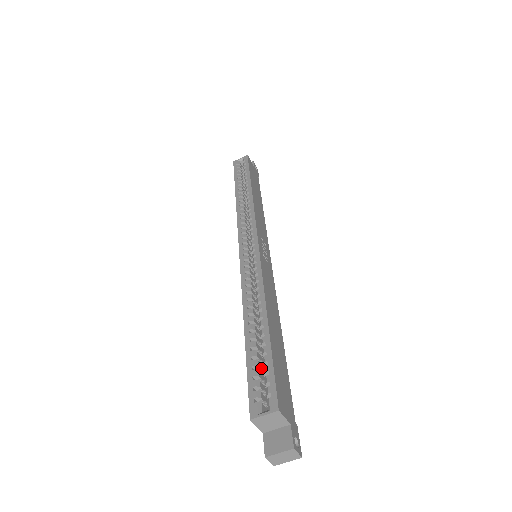
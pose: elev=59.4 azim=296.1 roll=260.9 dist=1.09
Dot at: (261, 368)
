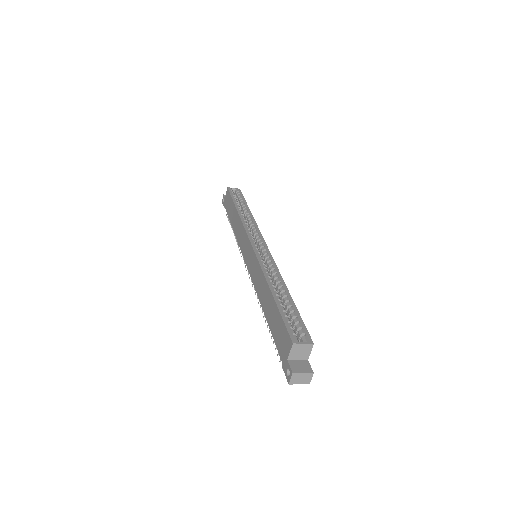
Dot at: occluded
